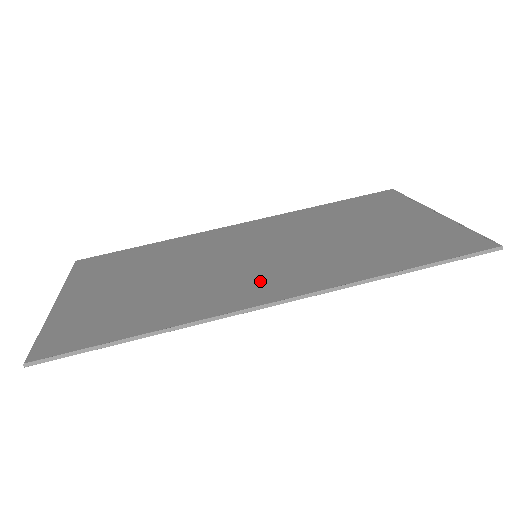
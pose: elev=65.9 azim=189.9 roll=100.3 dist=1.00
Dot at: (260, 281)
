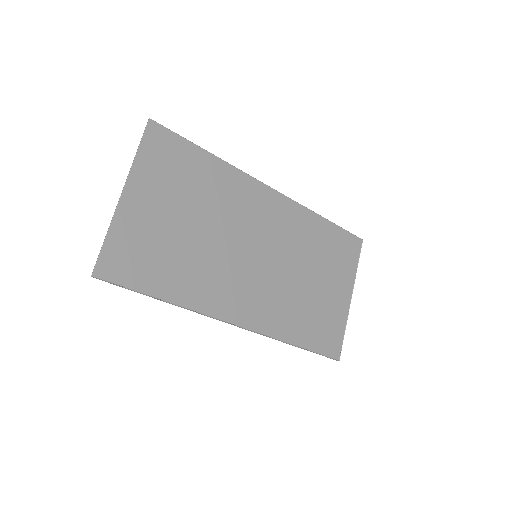
Dot at: (242, 295)
